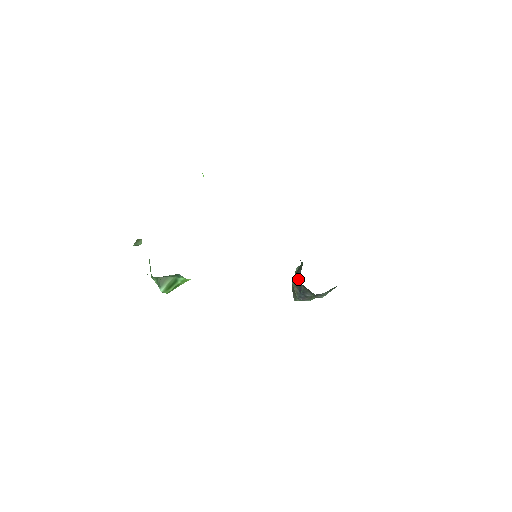
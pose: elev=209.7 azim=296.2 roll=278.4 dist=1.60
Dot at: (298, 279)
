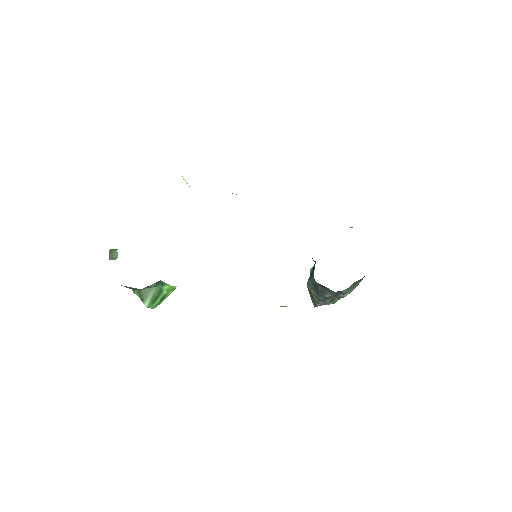
Dot at: (313, 279)
